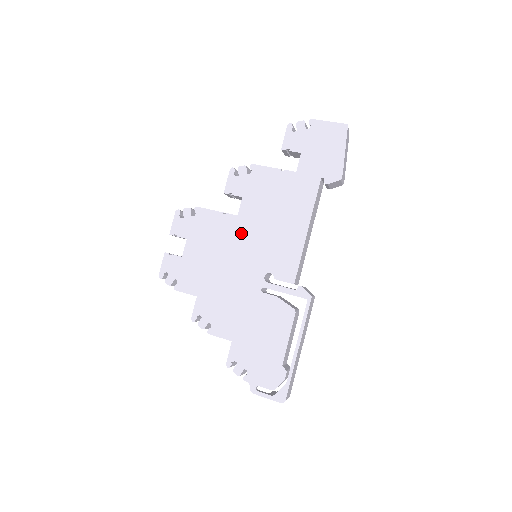
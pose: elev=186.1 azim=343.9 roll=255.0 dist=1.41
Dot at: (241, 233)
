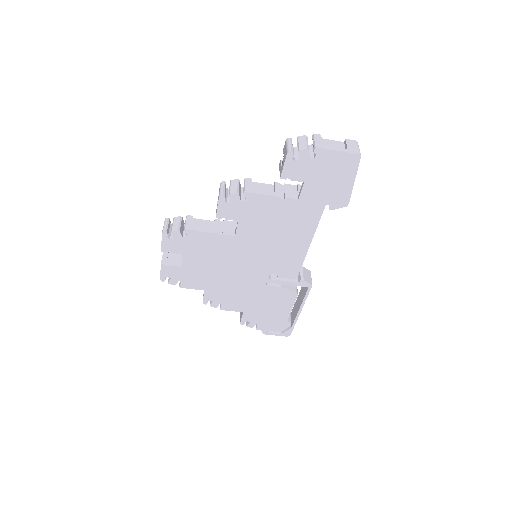
Dot at: (241, 249)
